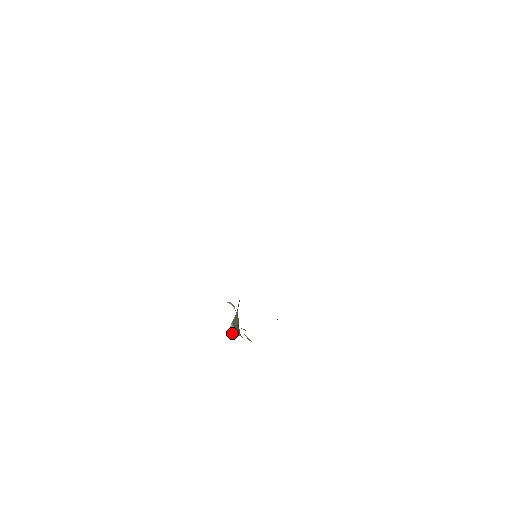
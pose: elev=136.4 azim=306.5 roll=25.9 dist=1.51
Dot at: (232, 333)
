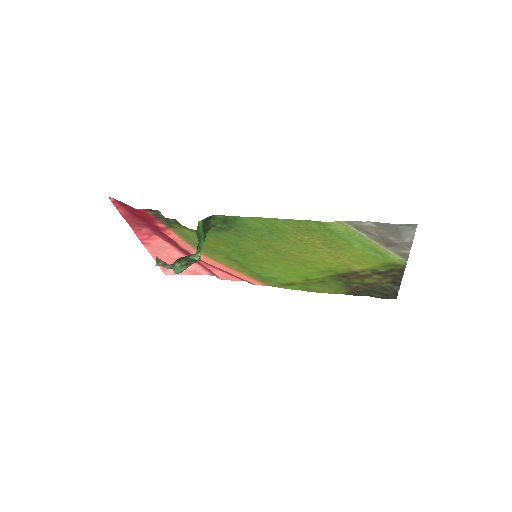
Dot at: (157, 259)
